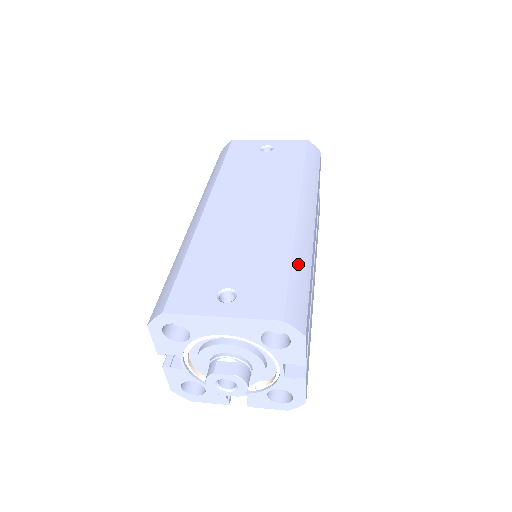
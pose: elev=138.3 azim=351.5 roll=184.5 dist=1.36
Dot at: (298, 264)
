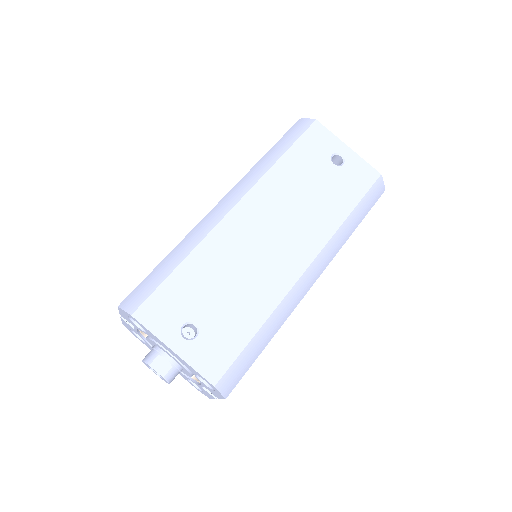
Dot at: (265, 331)
